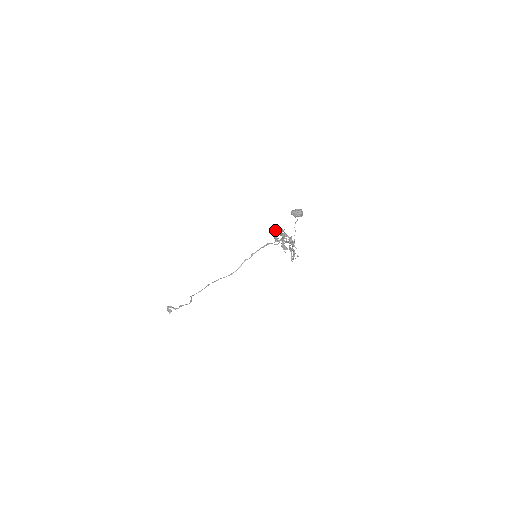
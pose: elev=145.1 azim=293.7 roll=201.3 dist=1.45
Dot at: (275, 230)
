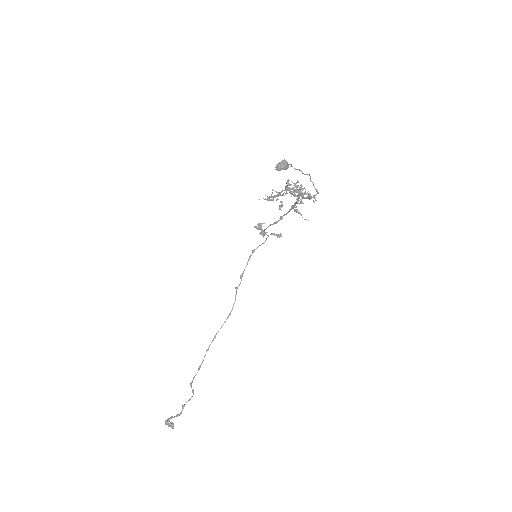
Dot at: occluded
